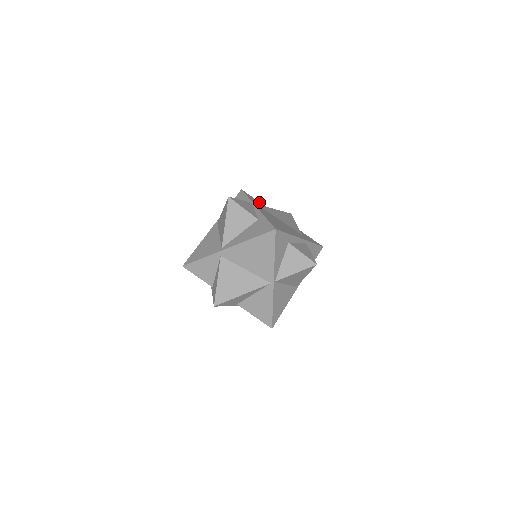
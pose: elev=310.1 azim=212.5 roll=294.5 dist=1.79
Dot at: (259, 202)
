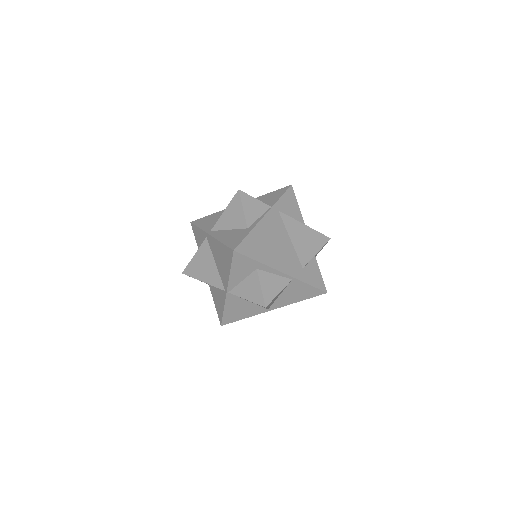
Dot at: (297, 208)
